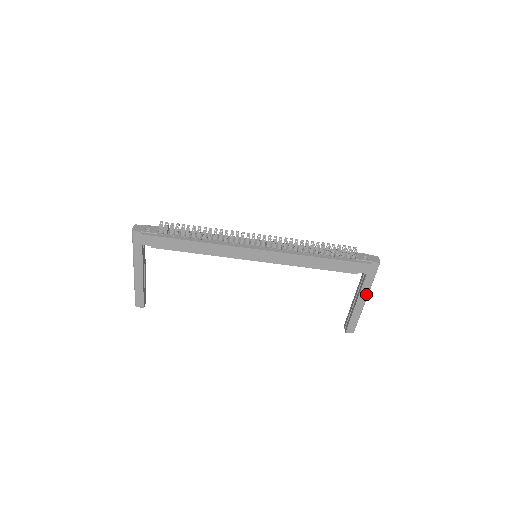
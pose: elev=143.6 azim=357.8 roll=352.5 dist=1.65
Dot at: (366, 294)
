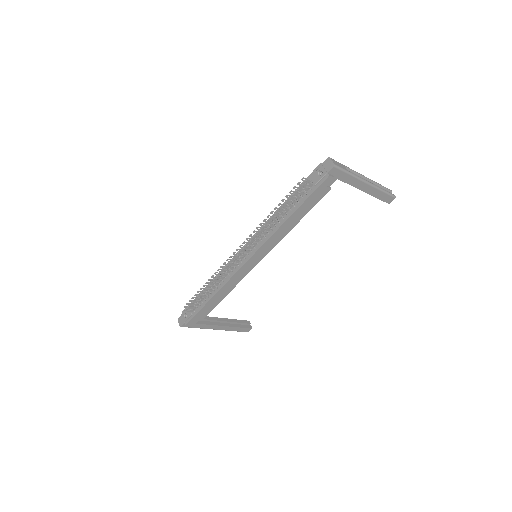
Dot at: (361, 182)
